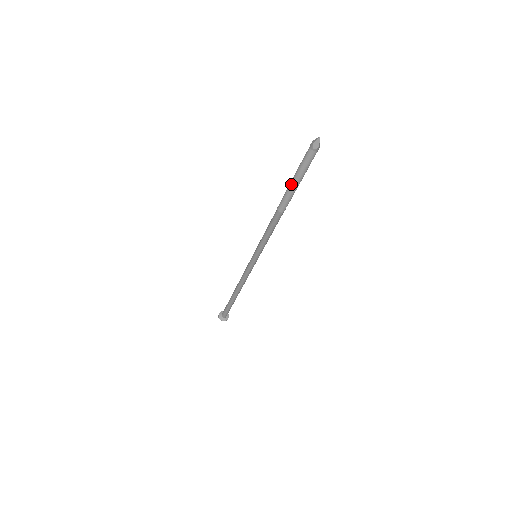
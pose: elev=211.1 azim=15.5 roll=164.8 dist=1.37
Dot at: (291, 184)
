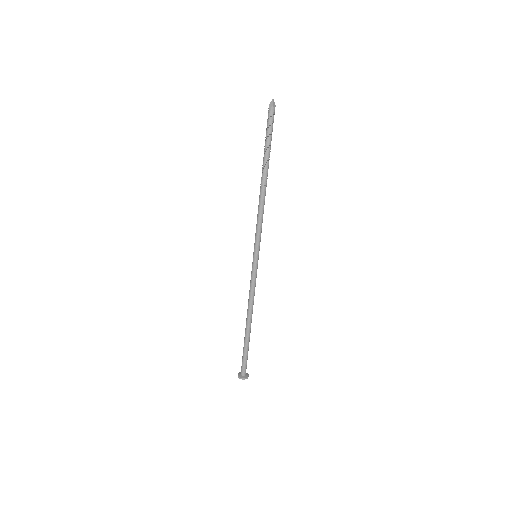
Dot at: (264, 151)
